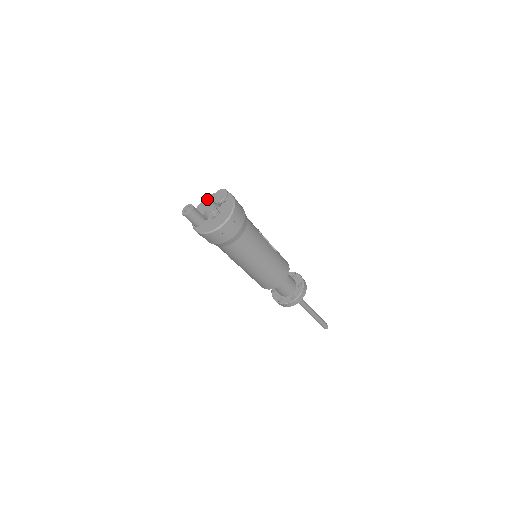
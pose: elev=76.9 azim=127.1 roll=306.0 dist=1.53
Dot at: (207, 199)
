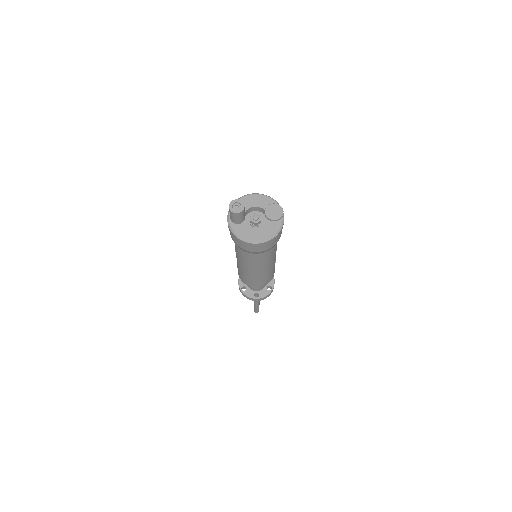
Dot at: (257, 197)
